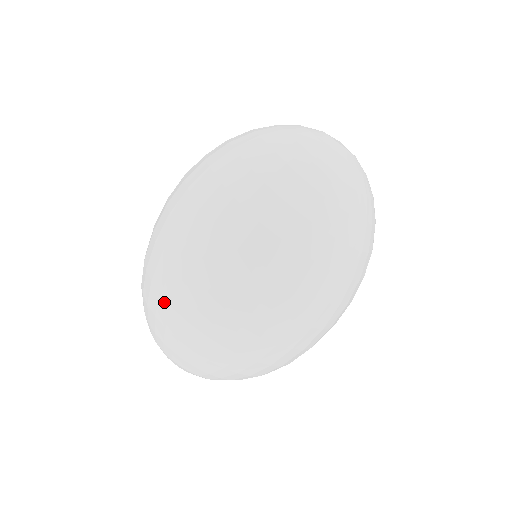
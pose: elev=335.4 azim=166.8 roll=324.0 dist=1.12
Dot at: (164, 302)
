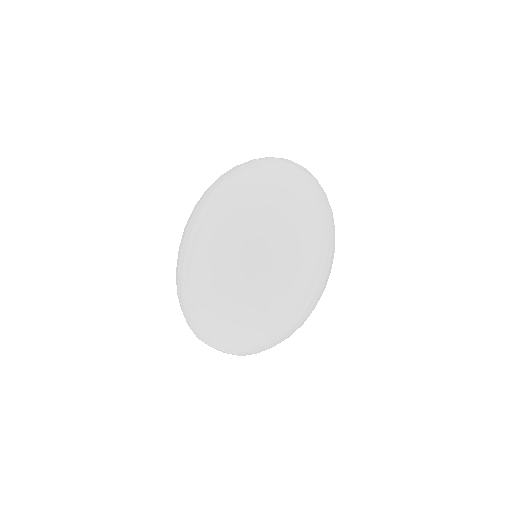
Dot at: (215, 295)
